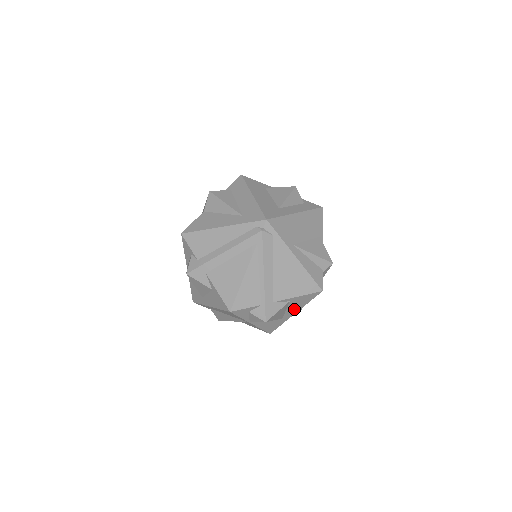
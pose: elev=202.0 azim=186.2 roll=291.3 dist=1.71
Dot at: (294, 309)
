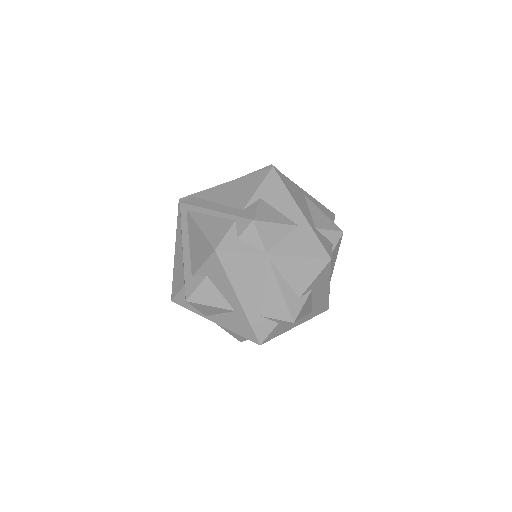
Dot at: (288, 206)
